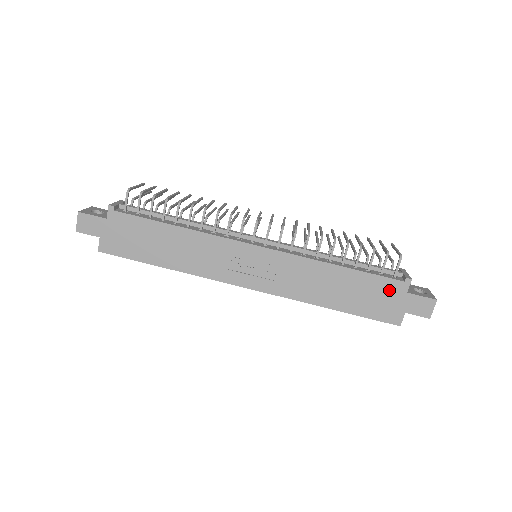
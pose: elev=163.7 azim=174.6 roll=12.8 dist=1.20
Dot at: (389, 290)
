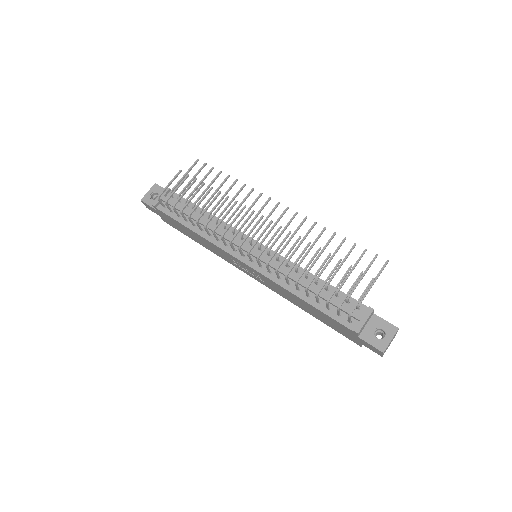
Dot at: (344, 328)
